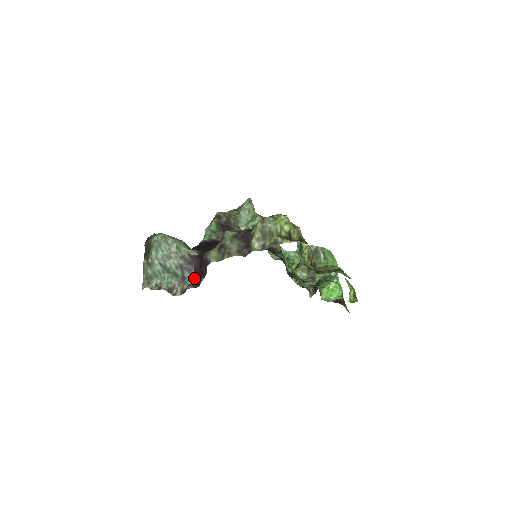
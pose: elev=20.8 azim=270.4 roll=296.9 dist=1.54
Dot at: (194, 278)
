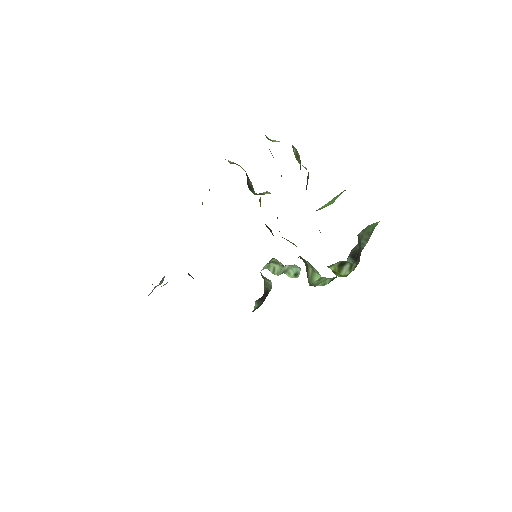
Dot at: occluded
